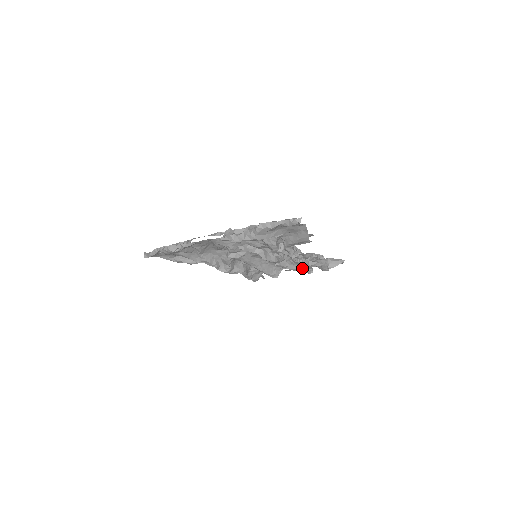
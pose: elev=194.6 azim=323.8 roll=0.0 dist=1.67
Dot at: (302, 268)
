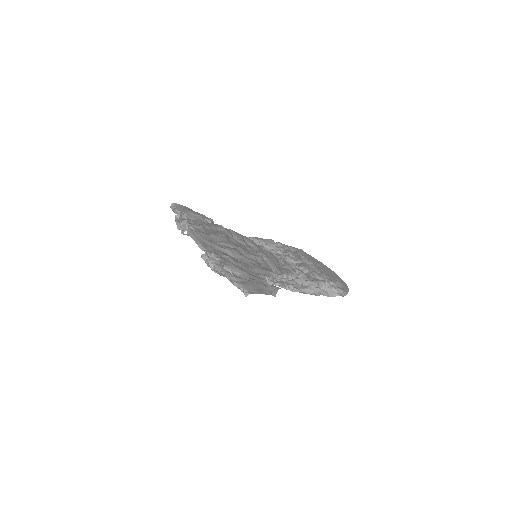
Dot at: occluded
